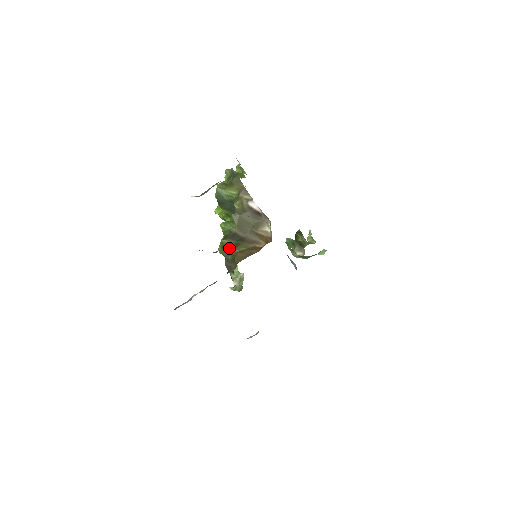
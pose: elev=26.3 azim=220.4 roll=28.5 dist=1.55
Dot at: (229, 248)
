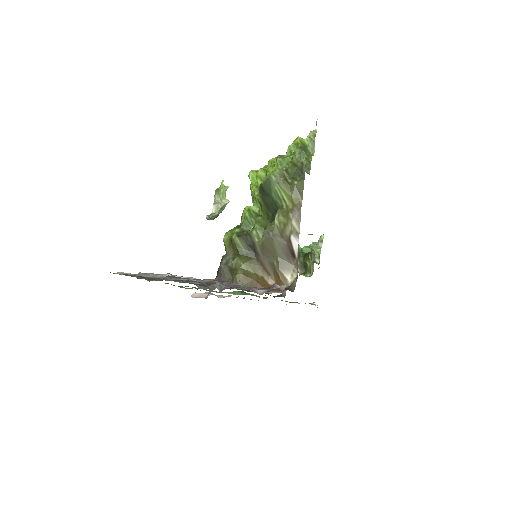
Dot at: (237, 251)
